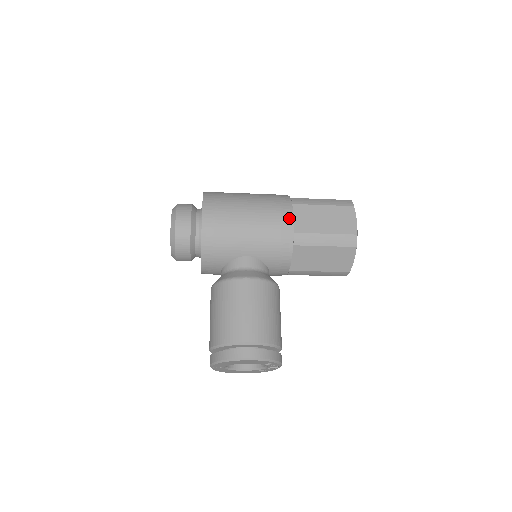
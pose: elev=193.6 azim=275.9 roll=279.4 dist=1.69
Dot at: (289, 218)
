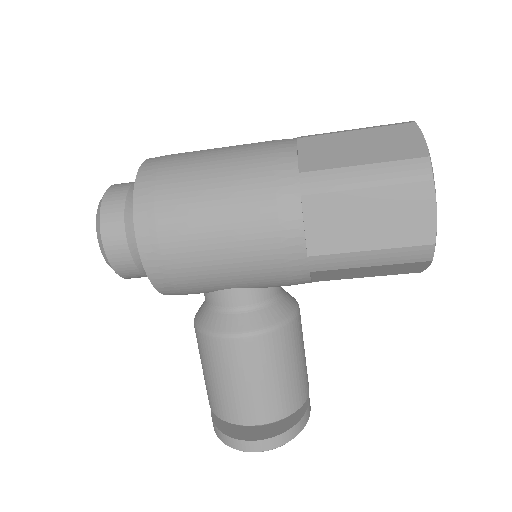
Dot at: (295, 232)
